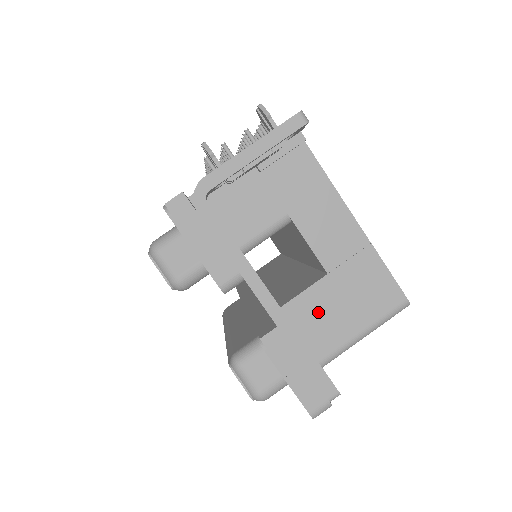
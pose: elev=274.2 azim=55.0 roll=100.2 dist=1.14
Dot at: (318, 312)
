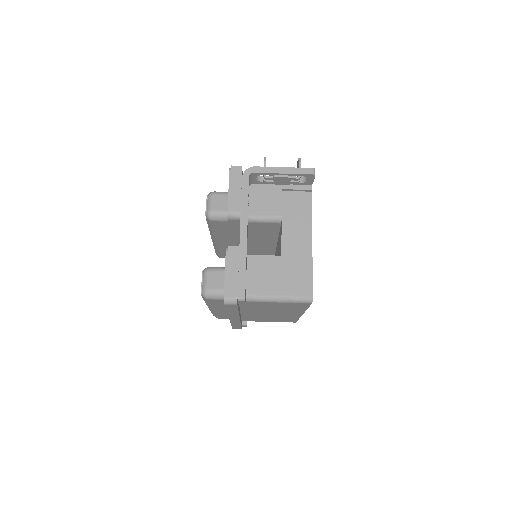
Dot at: (264, 270)
